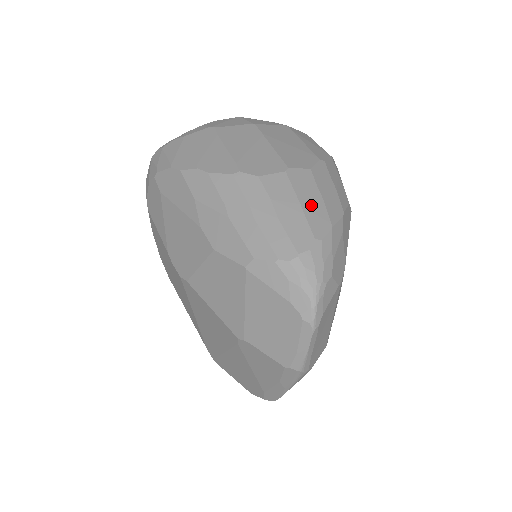
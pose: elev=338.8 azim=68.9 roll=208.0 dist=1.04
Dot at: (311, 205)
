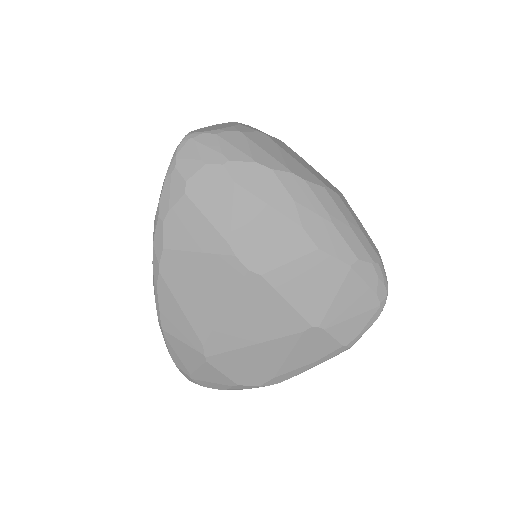
Dot at: occluded
